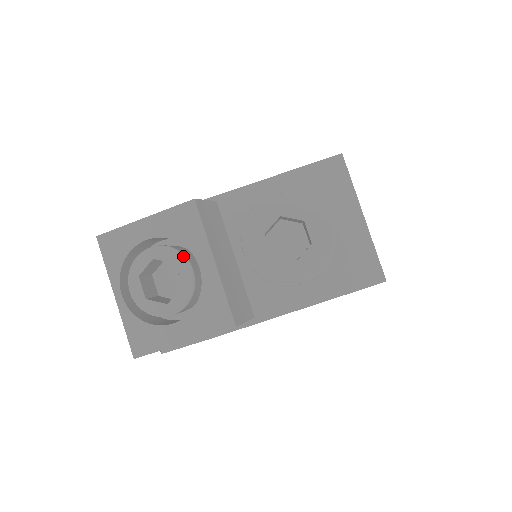
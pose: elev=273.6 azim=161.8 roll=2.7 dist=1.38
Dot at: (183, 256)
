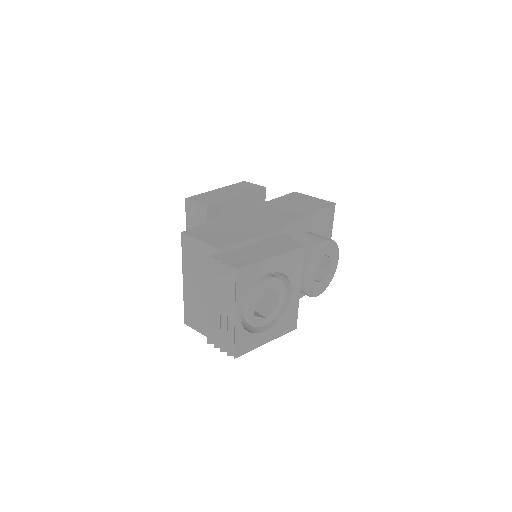
Dot at: occluded
